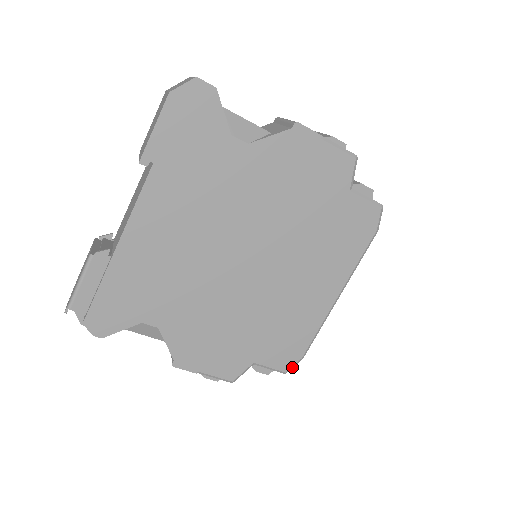
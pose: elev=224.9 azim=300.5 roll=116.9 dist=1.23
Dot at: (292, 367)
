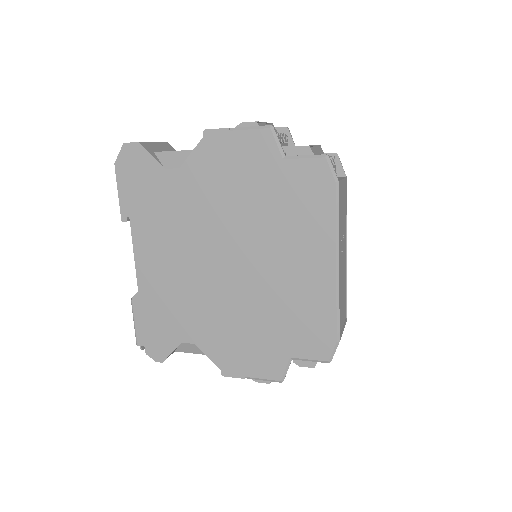
Dot at: (333, 354)
